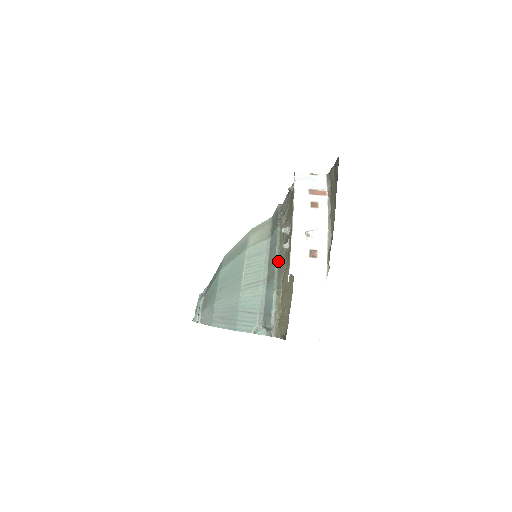
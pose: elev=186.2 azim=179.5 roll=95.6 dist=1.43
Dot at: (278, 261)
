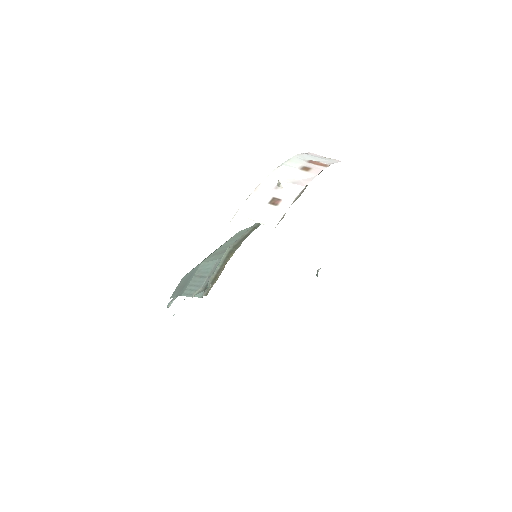
Dot at: (252, 229)
